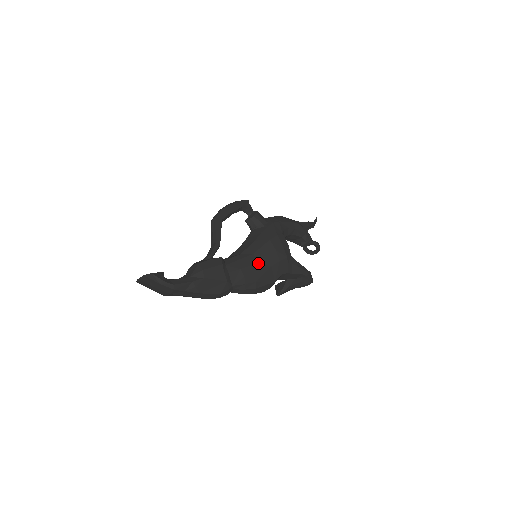
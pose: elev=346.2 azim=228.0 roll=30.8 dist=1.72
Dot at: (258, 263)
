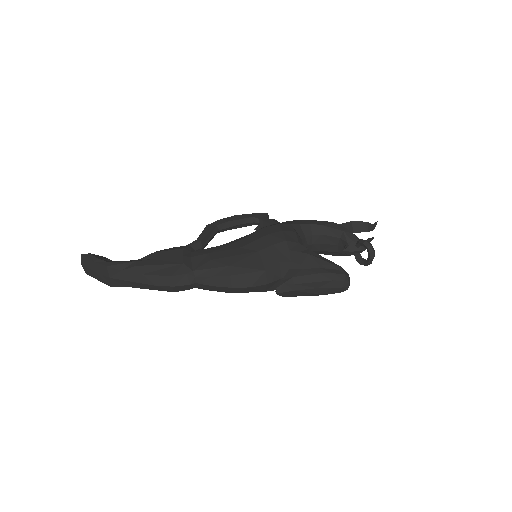
Dot at: (238, 248)
